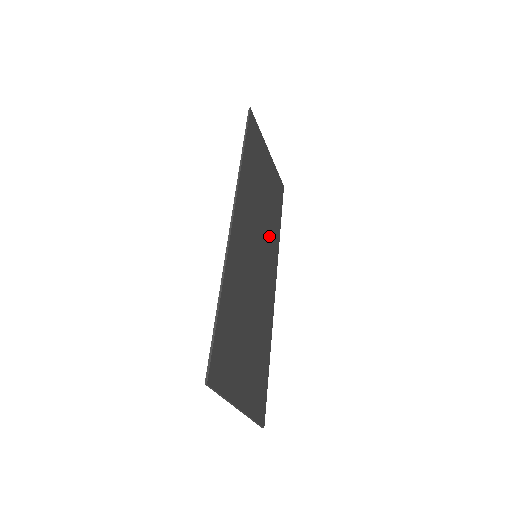
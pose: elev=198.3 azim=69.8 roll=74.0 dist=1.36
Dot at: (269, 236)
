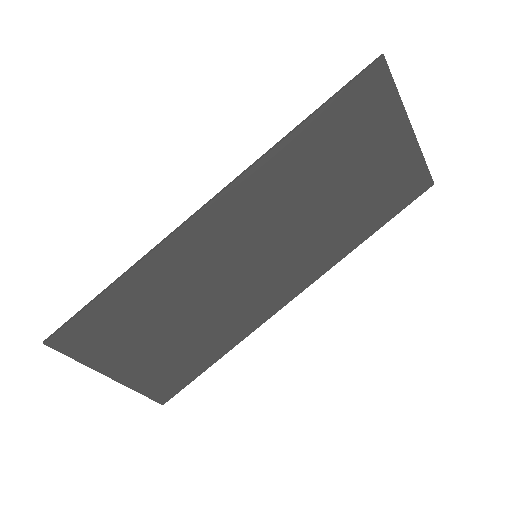
Dot at: (319, 240)
